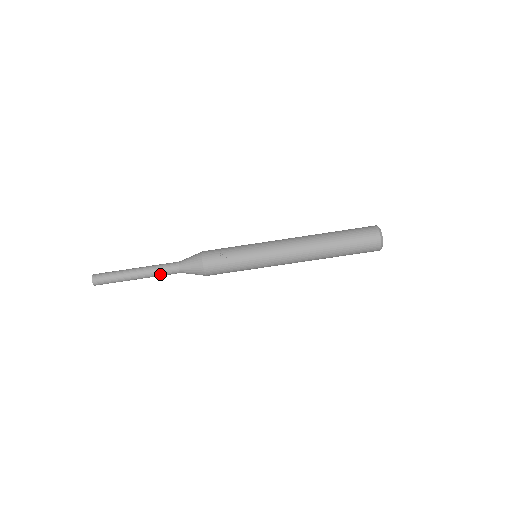
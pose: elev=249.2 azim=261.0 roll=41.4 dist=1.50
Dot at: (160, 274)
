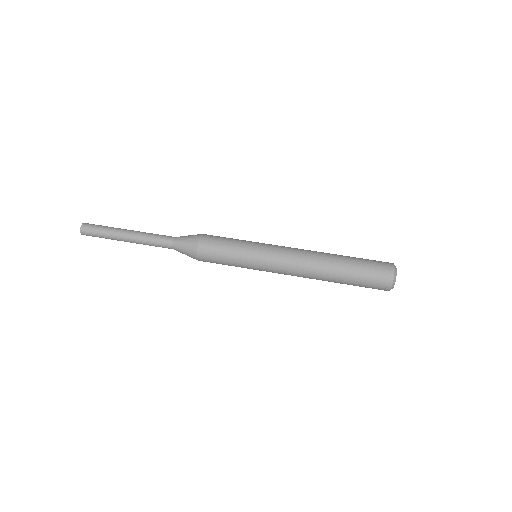
Dot at: (152, 236)
